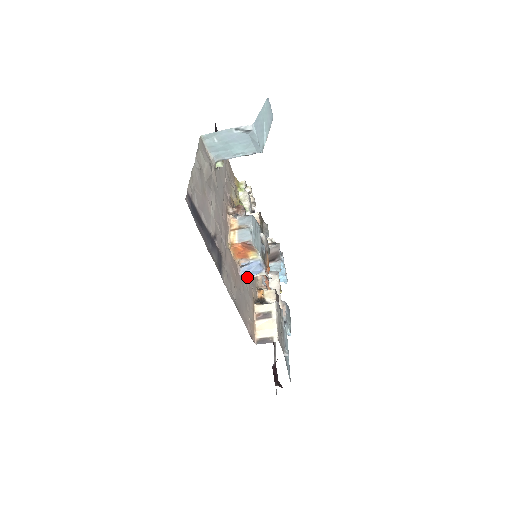
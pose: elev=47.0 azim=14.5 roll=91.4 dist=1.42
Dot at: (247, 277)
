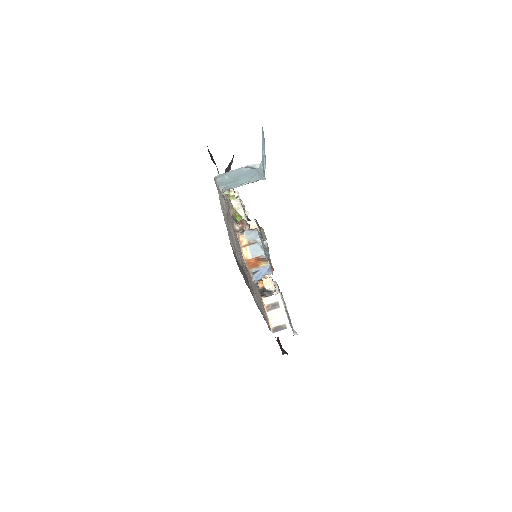
Dot at: (257, 280)
